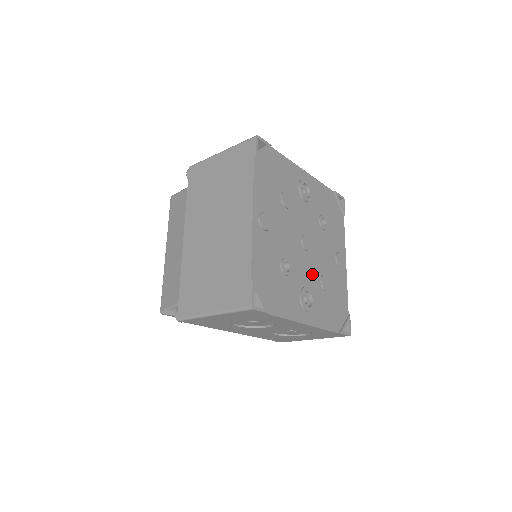
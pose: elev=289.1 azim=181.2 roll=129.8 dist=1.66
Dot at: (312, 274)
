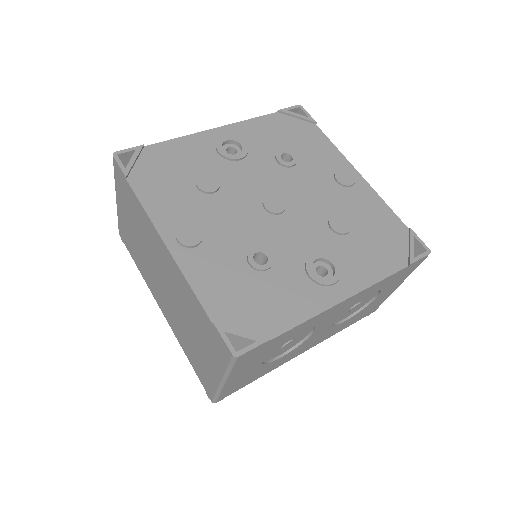
Dot at: (311, 232)
